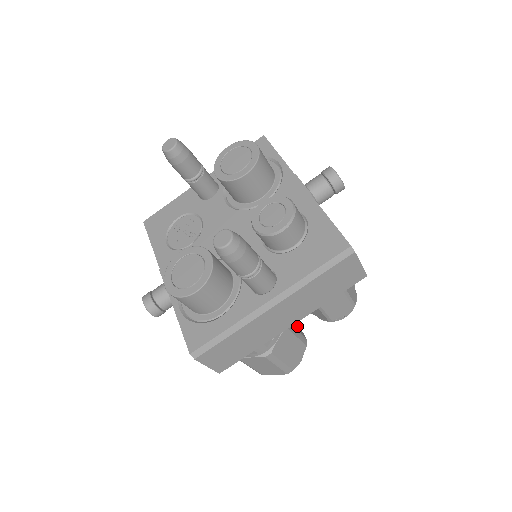
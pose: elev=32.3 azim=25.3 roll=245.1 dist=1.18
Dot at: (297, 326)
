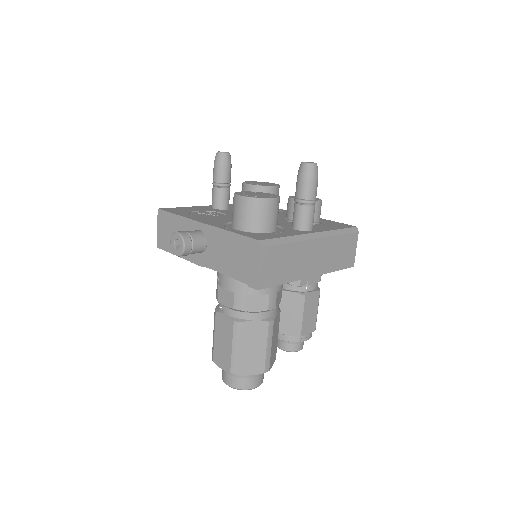
Dot at: occluded
